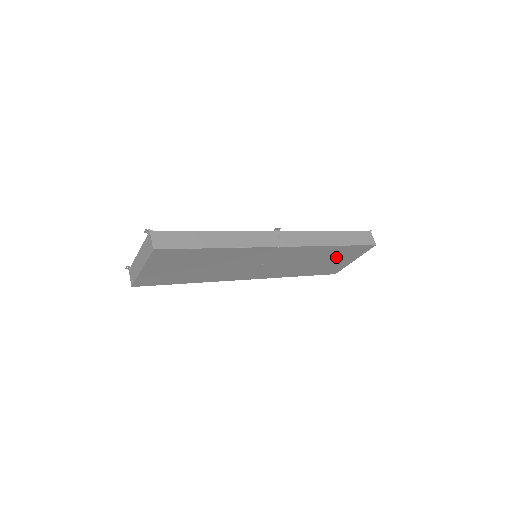
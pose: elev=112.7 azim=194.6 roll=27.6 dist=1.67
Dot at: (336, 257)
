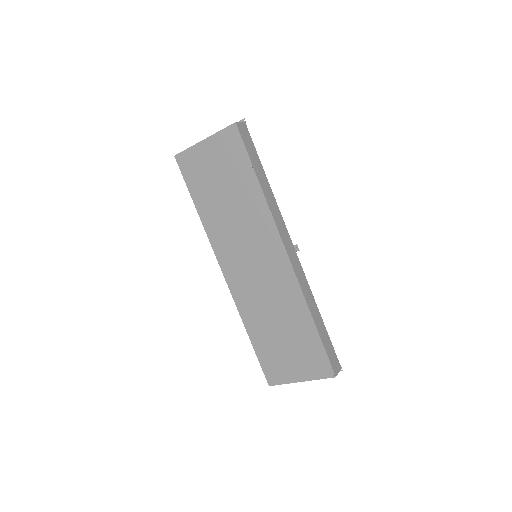
Dot at: (297, 347)
